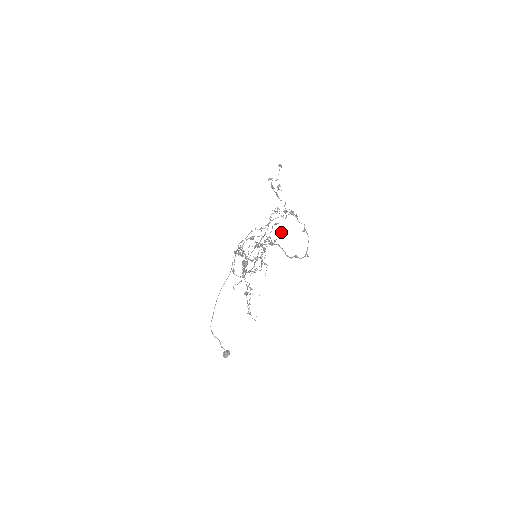
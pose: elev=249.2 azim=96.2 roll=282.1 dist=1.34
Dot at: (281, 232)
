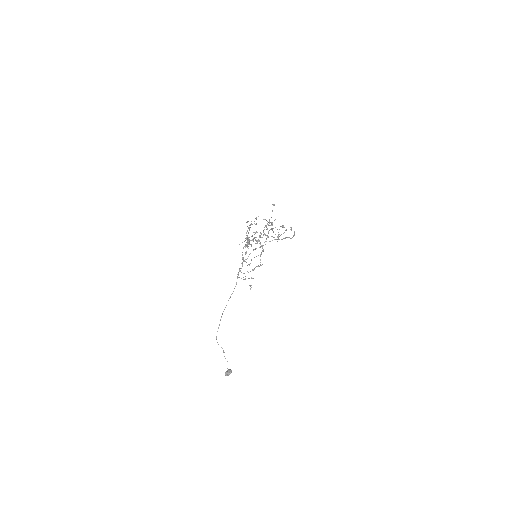
Dot at: occluded
